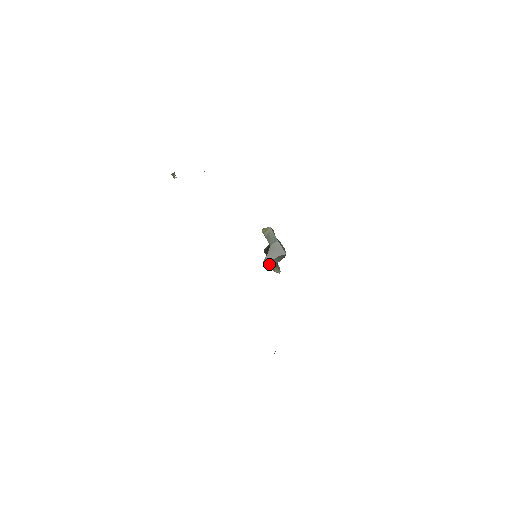
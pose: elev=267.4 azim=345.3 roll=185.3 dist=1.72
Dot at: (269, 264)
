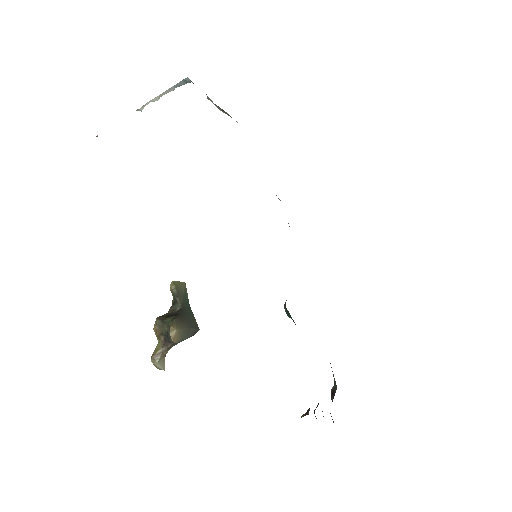
Dot at: (176, 333)
